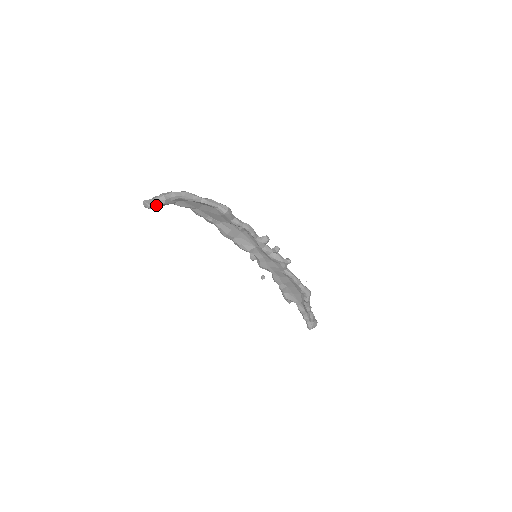
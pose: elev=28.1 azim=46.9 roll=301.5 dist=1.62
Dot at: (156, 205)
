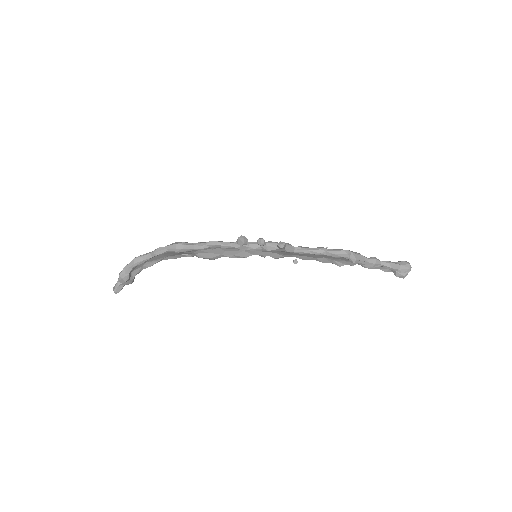
Dot at: (124, 285)
